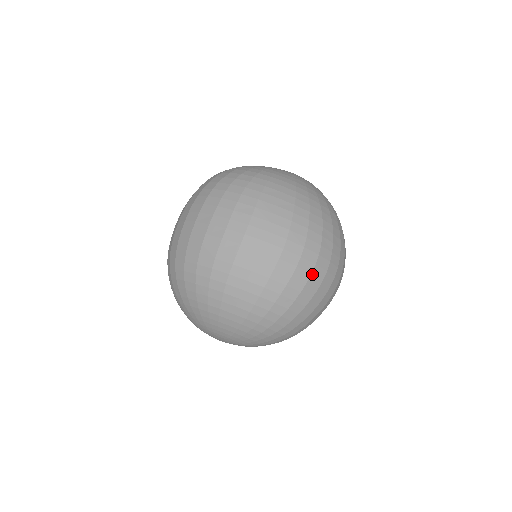
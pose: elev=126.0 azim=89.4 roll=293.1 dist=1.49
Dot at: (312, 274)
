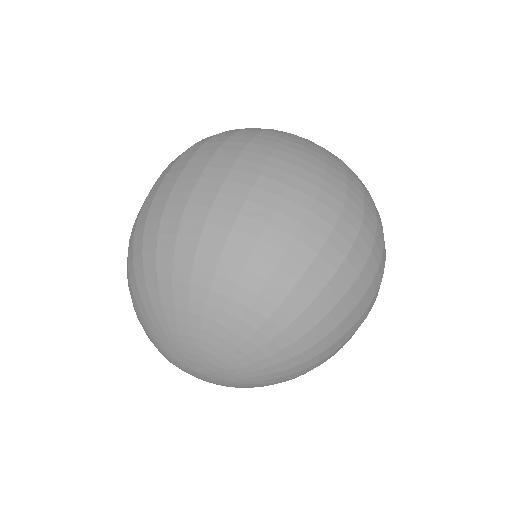
Dot at: (335, 228)
